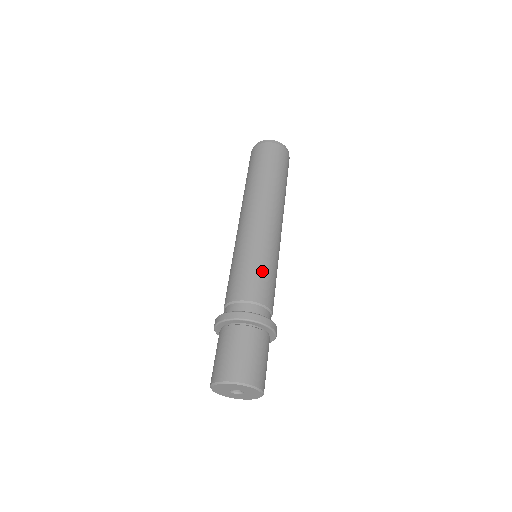
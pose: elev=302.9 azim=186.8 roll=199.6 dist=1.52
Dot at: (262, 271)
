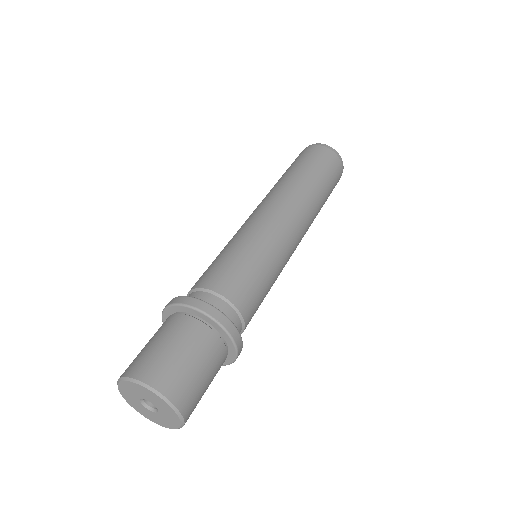
Dot at: (235, 258)
